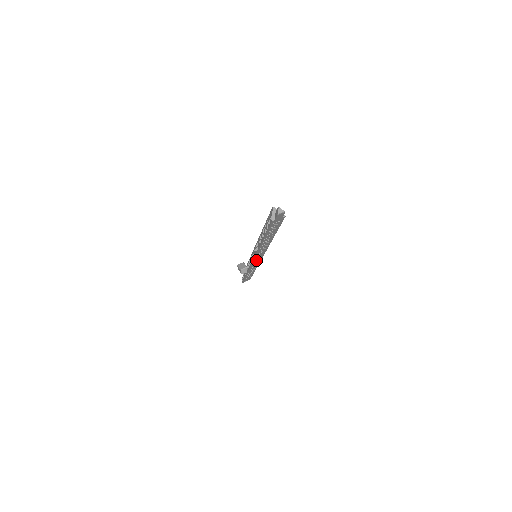
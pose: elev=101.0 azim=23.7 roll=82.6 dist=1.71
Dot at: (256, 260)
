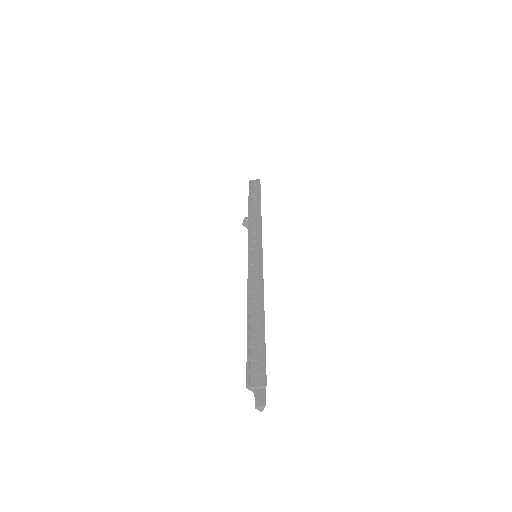
Dot at: occluded
